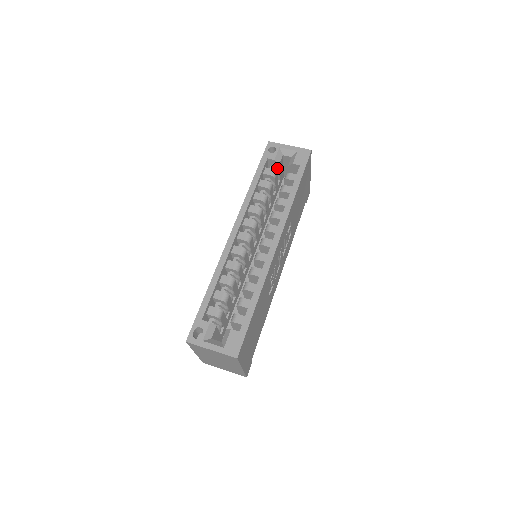
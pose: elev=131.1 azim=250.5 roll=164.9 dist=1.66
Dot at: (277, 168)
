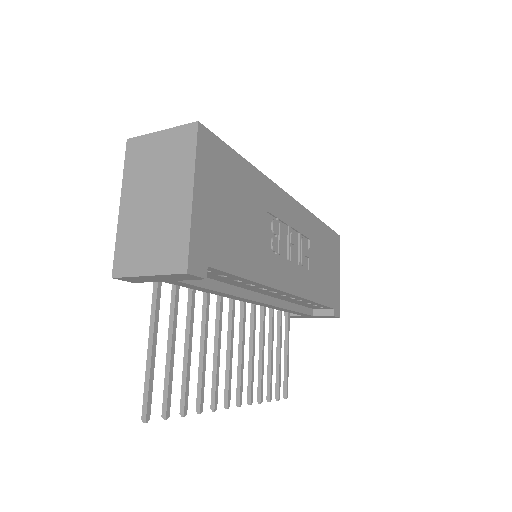
Dot at: occluded
